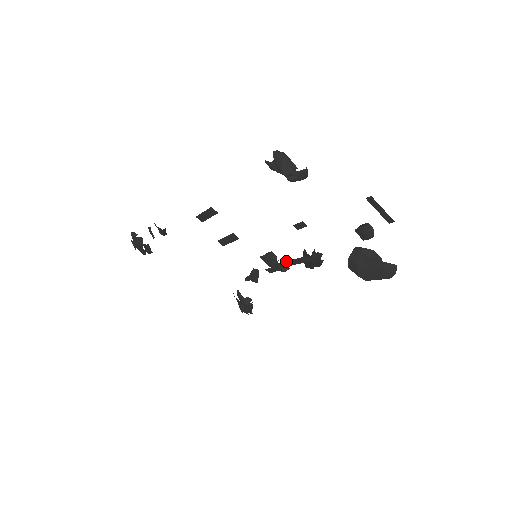
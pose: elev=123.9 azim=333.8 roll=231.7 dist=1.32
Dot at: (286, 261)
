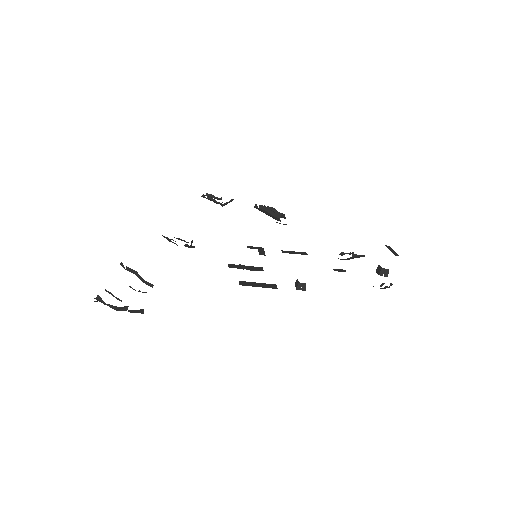
Dot at: occluded
